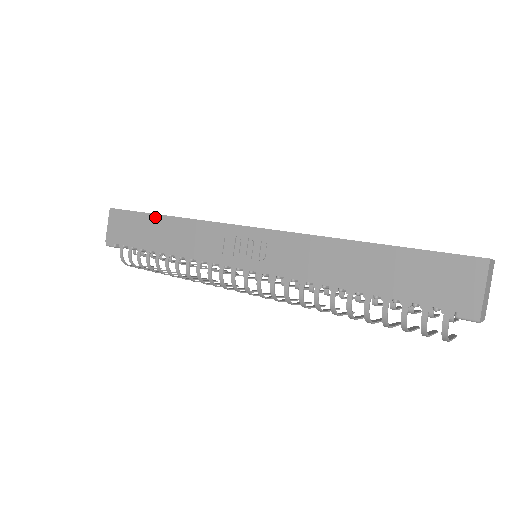
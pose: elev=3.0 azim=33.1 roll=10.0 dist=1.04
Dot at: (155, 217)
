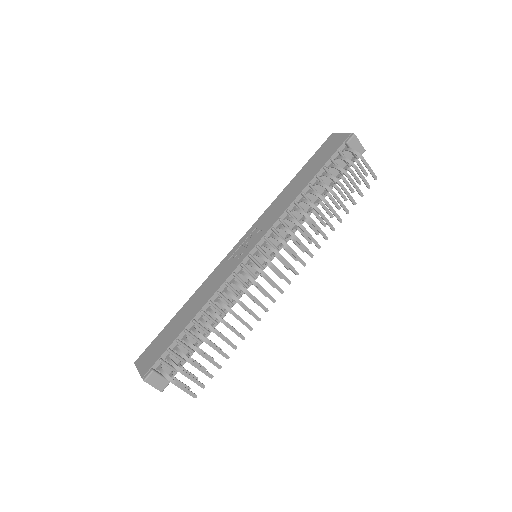
Dot at: (175, 316)
